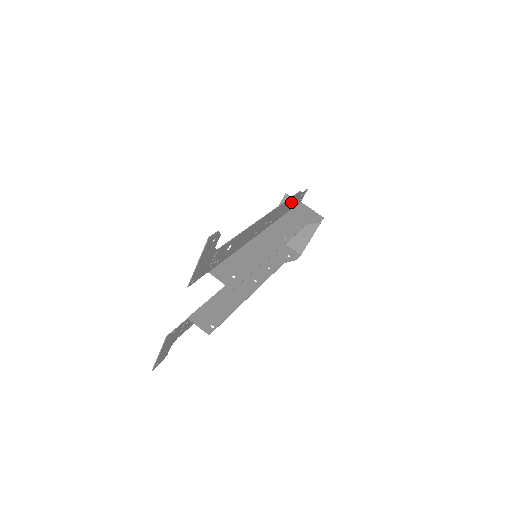
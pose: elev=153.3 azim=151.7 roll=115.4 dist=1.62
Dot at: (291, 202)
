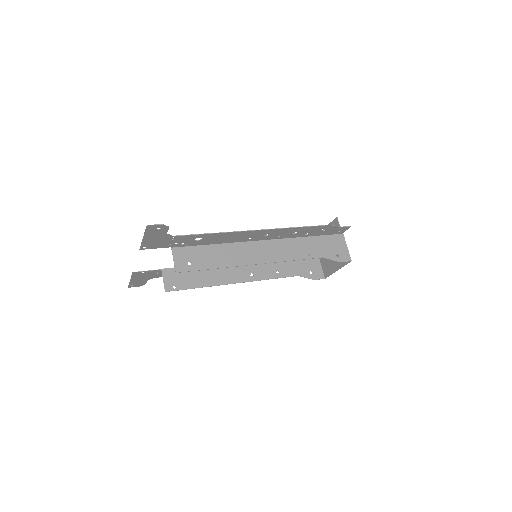
Dot at: (316, 230)
